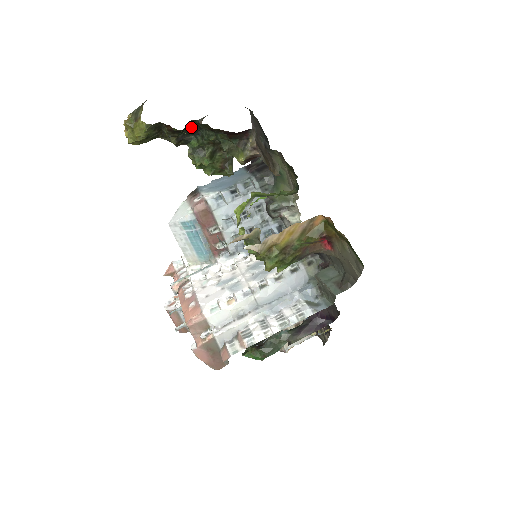
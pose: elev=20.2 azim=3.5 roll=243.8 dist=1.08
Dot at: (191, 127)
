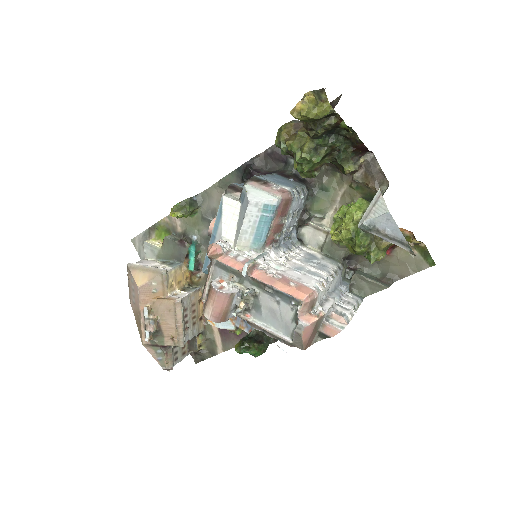
Dot at: occluded
